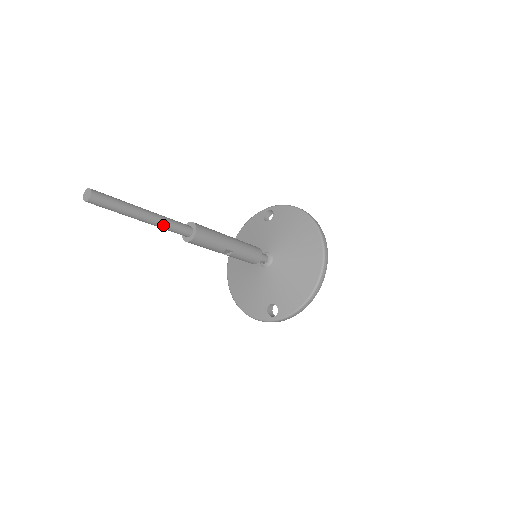
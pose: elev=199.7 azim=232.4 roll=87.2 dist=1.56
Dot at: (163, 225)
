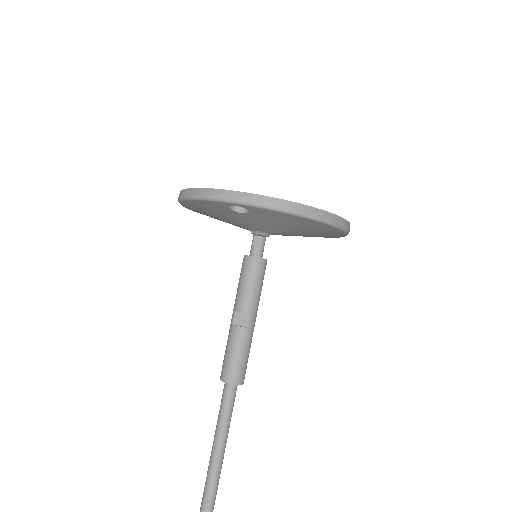
Dot at: (229, 423)
